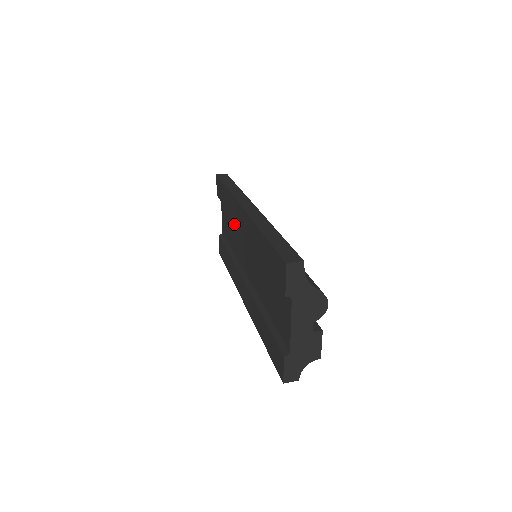
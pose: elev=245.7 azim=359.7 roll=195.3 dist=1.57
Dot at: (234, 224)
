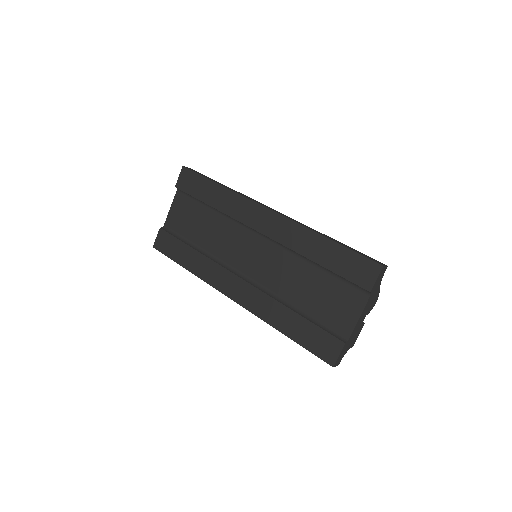
Dot at: (218, 221)
